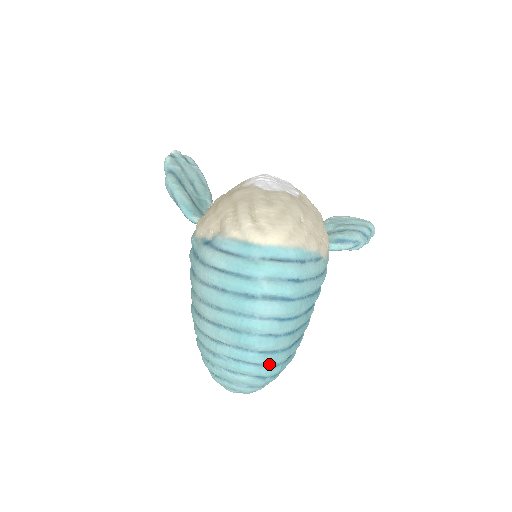
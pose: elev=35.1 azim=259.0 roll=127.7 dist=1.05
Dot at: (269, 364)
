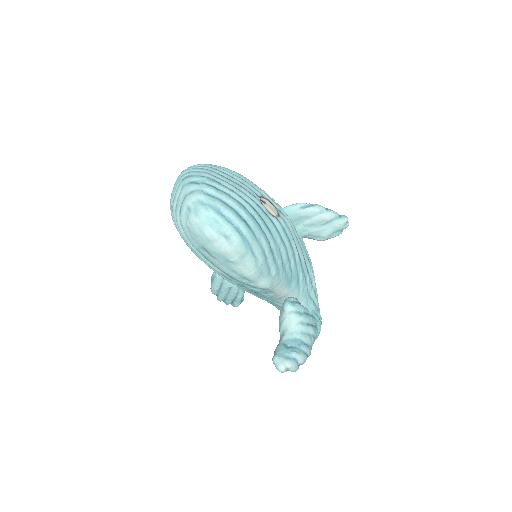
Dot at: (194, 175)
